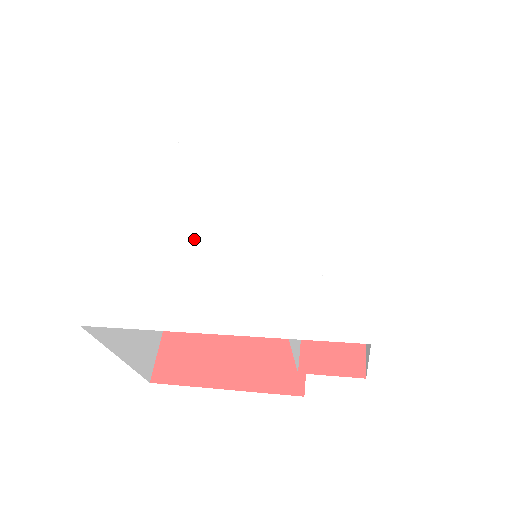
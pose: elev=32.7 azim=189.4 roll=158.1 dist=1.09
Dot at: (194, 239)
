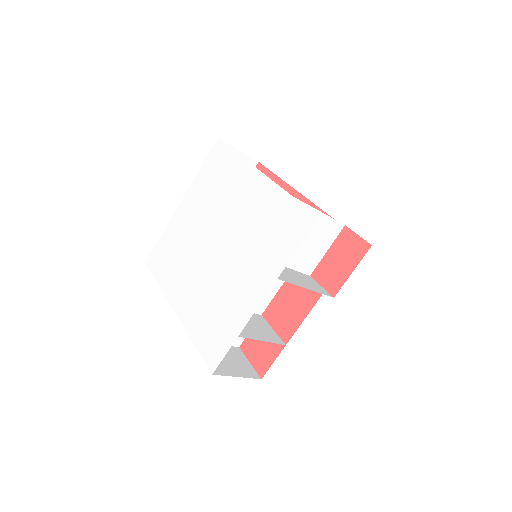
Dot at: (197, 241)
